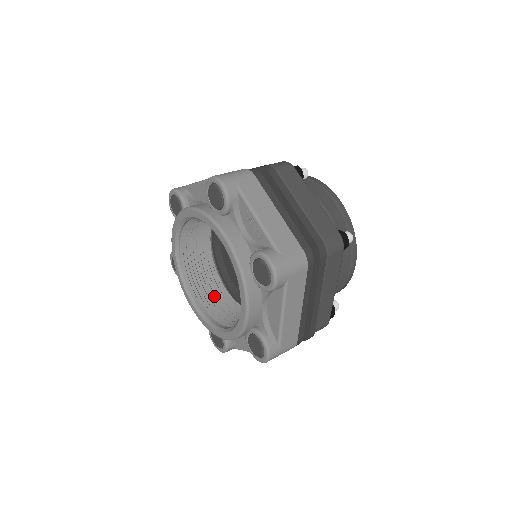
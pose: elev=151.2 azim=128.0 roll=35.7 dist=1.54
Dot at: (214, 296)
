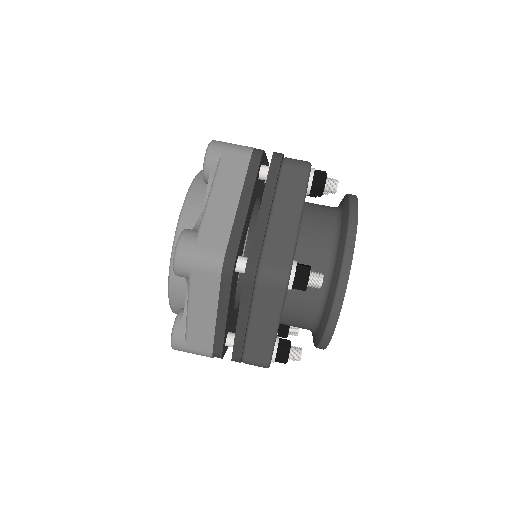
Dot at: occluded
